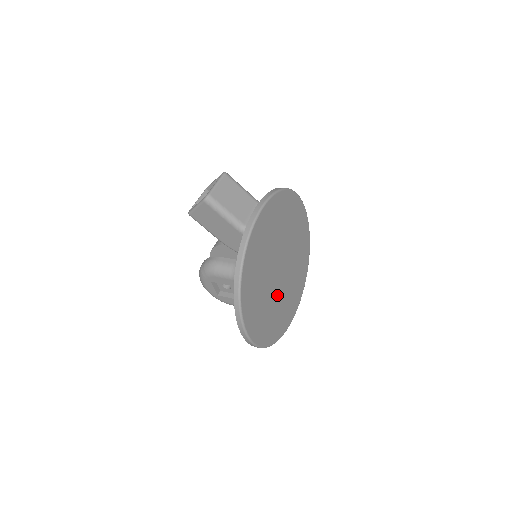
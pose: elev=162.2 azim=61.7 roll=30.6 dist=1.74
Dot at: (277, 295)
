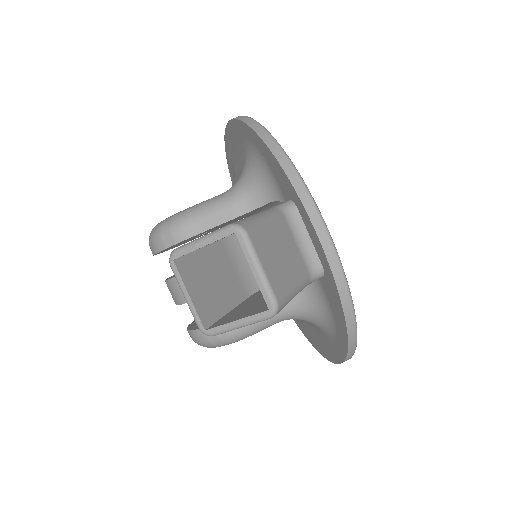
Dot at: occluded
